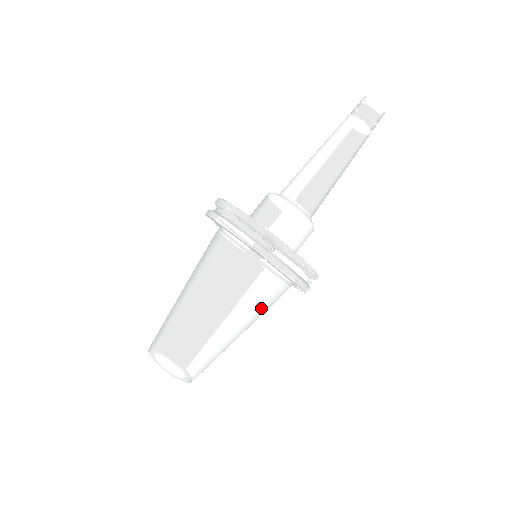
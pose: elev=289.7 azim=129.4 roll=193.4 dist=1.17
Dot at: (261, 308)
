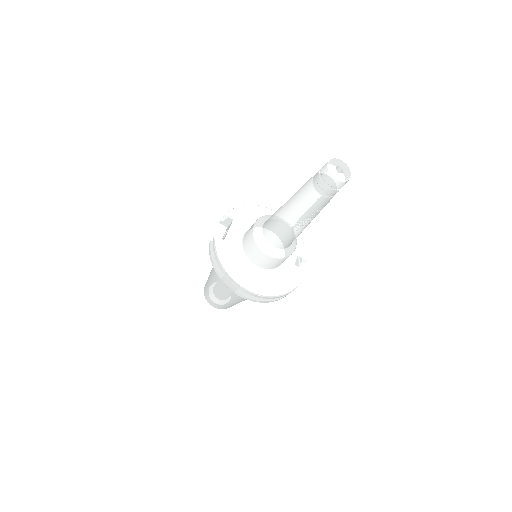
Dot at: occluded
